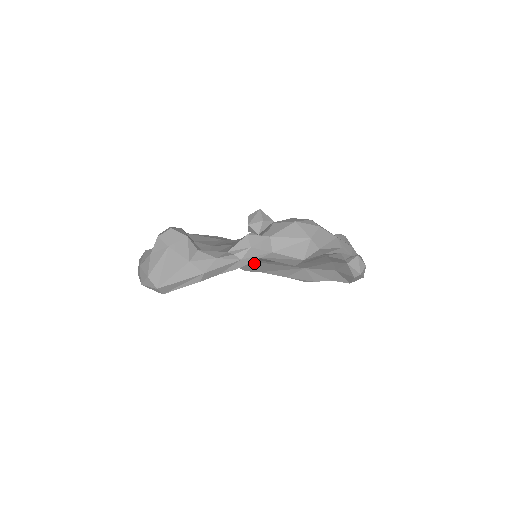
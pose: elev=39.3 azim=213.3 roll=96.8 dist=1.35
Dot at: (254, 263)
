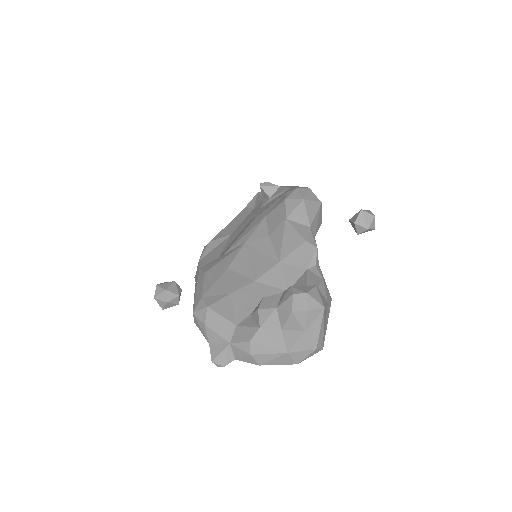
Dot at: occluded
